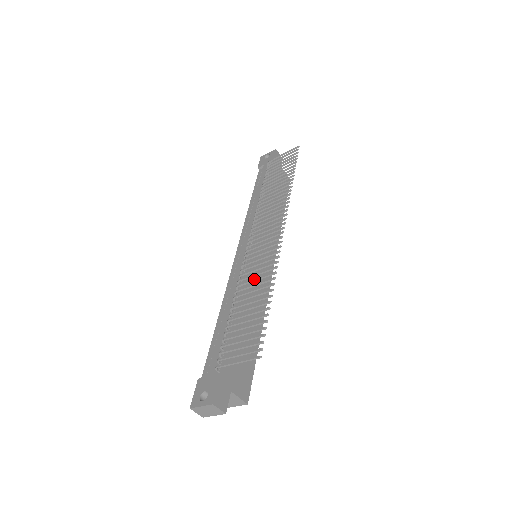
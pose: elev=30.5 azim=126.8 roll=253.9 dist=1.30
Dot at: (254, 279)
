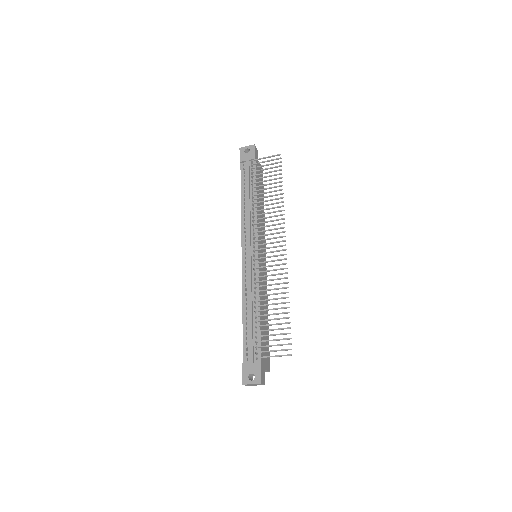
Dot at: (270, 289)
